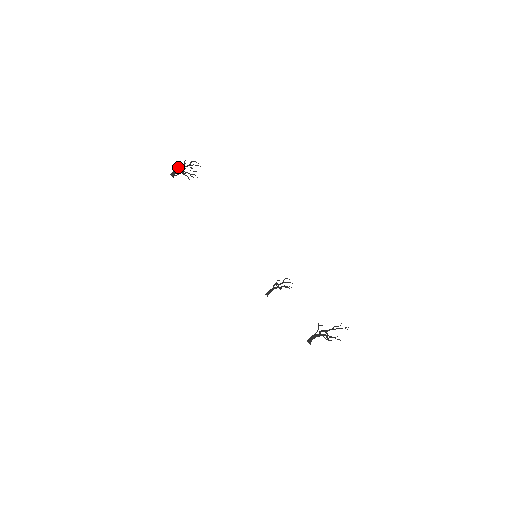
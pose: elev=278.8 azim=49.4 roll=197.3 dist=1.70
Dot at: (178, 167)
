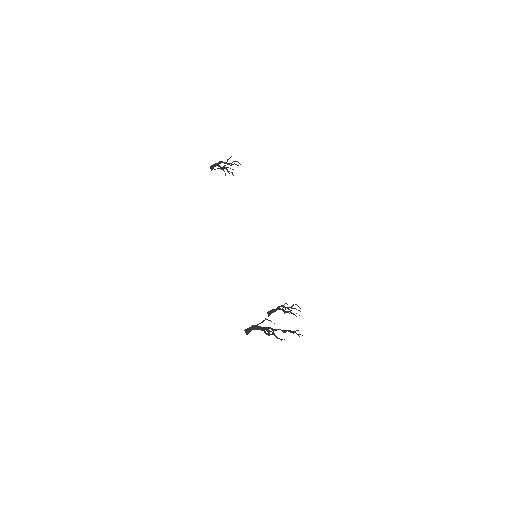
Dot at: (219, 161)
